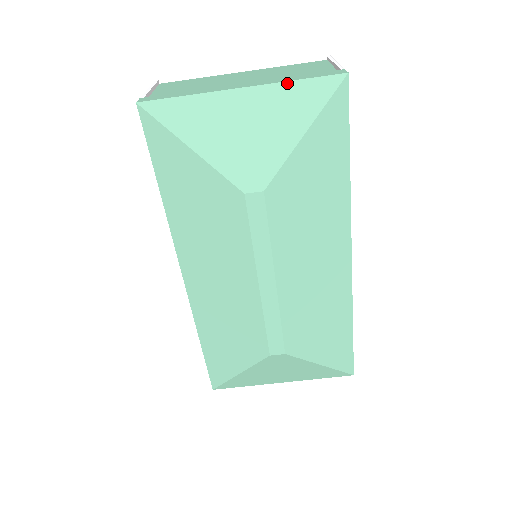
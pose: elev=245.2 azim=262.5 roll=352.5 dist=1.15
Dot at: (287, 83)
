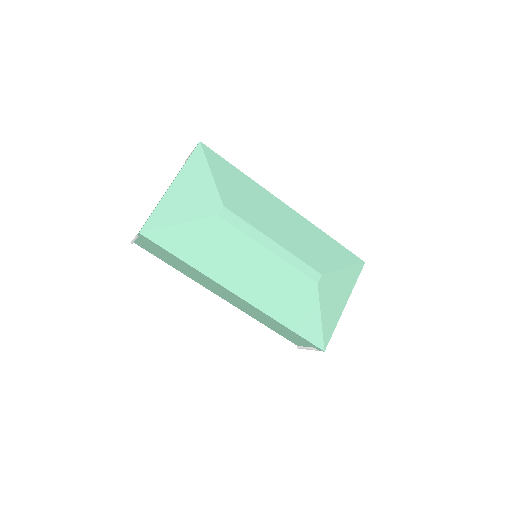
Dot at: (184, 166)
